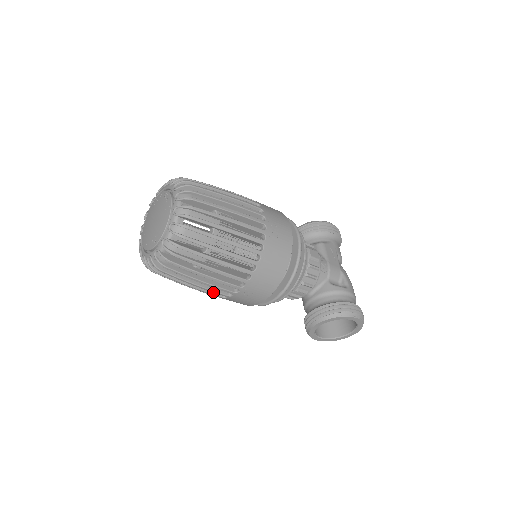
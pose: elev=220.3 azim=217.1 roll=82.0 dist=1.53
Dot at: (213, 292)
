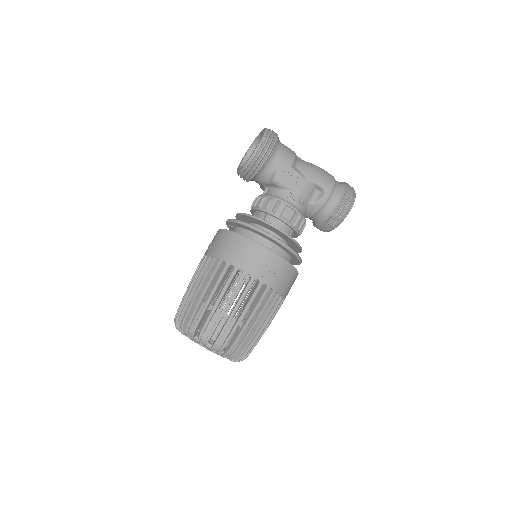
Dot at: occluded
